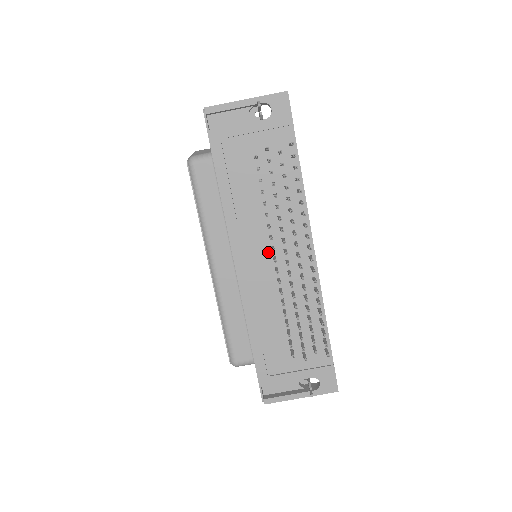
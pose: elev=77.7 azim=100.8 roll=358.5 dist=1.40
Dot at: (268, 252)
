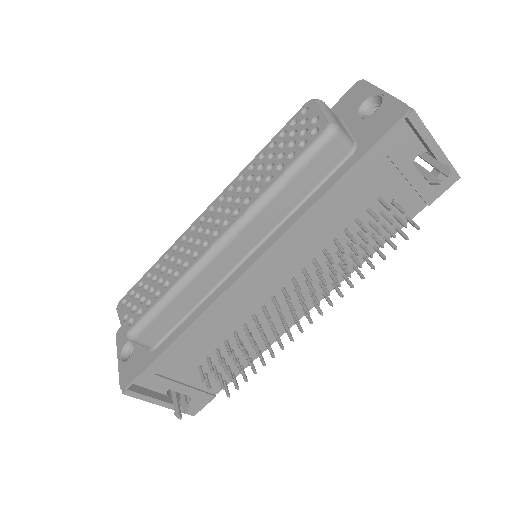
Dot at: (285, 280)
